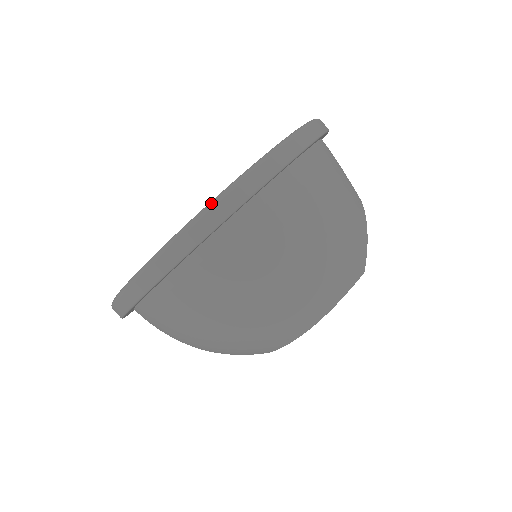
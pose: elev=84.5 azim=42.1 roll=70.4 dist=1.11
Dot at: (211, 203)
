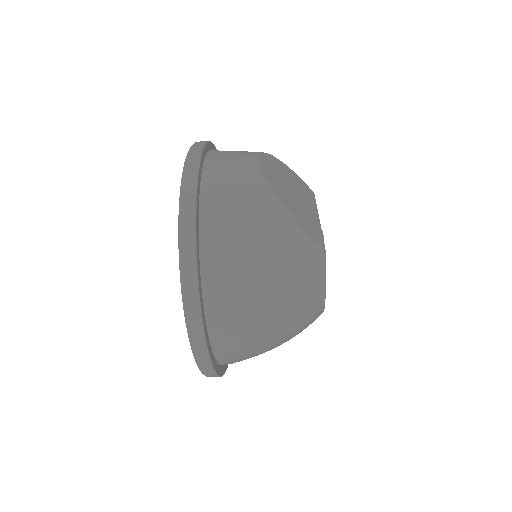
Dot at: occluded
